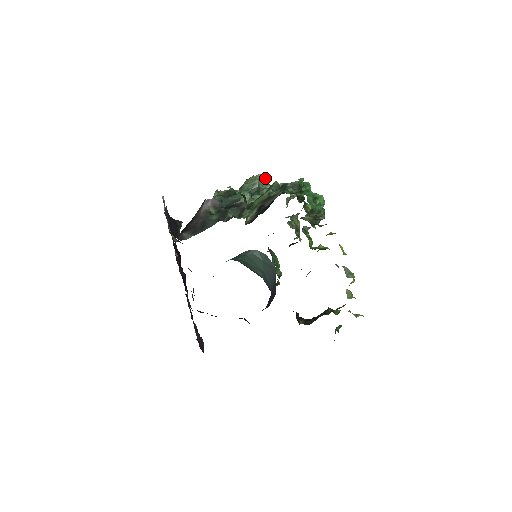
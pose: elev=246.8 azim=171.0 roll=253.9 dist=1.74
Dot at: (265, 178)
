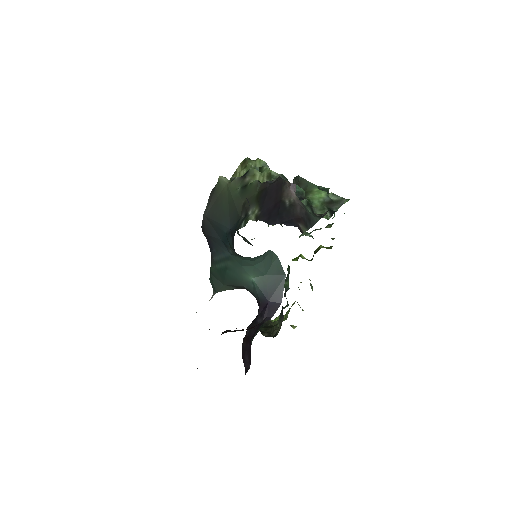
Dot at: occluded
